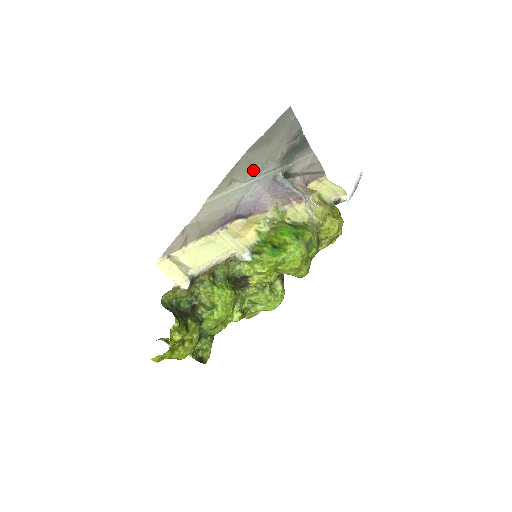
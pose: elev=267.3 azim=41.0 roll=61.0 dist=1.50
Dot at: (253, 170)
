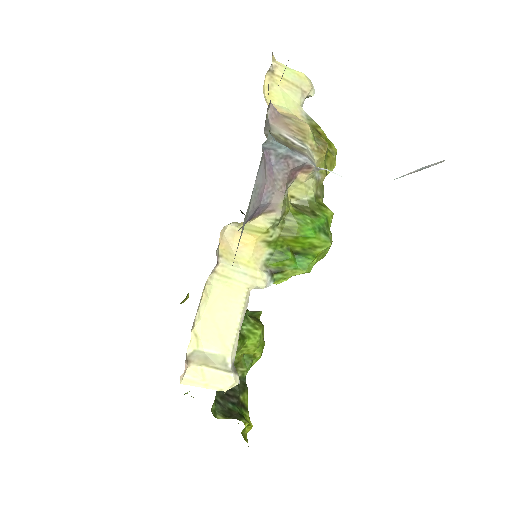
Dot at: occluded
